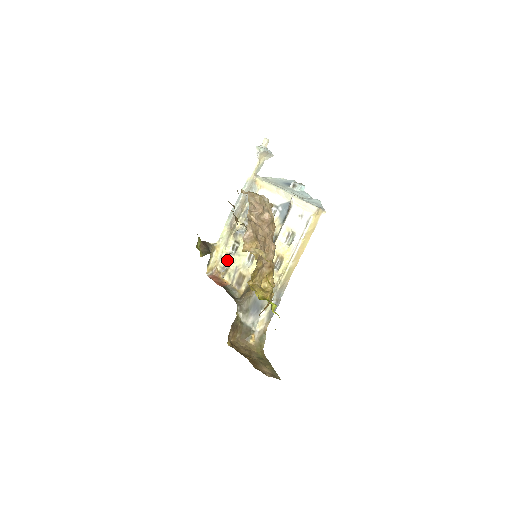
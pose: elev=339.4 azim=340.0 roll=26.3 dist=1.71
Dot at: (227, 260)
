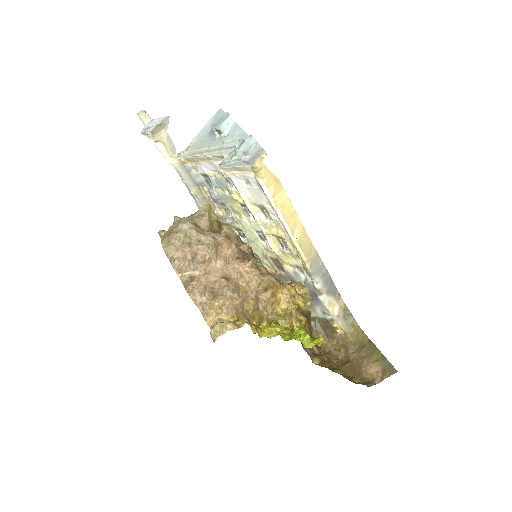
Dot at: occluded
